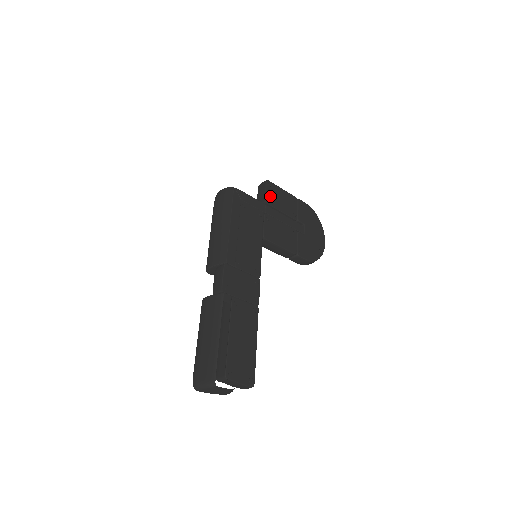
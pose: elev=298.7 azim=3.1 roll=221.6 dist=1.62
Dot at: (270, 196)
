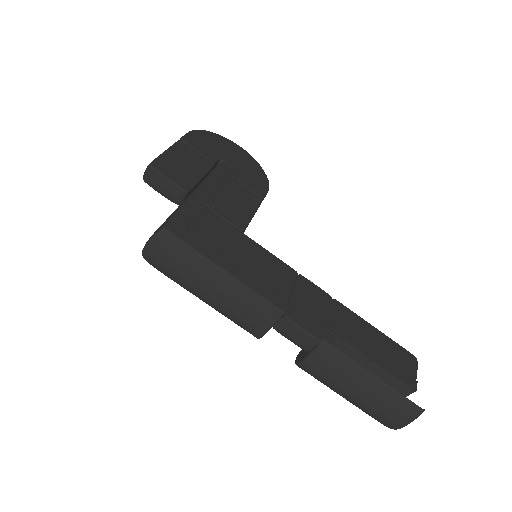
Dot at: (178, 178)
